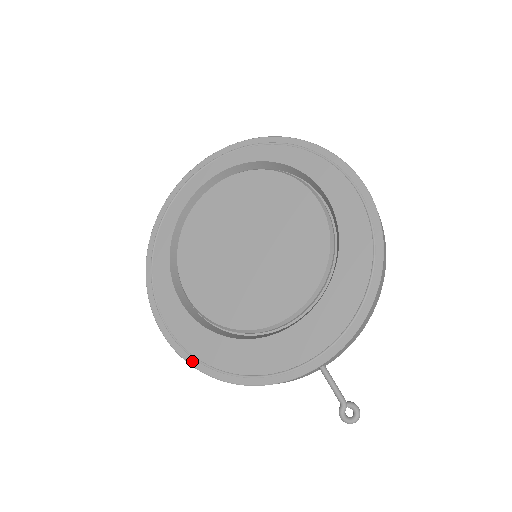
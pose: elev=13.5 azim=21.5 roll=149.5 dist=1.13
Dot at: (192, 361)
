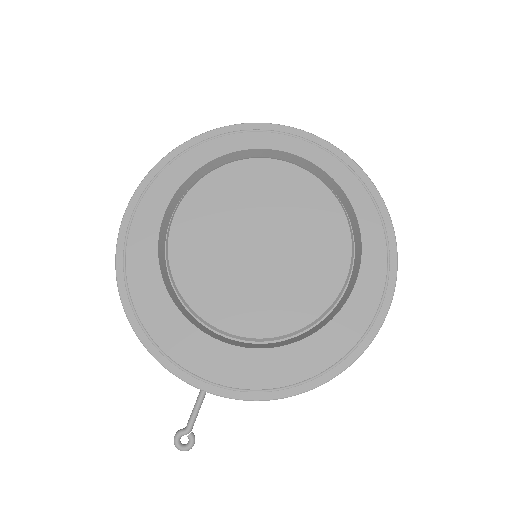
Dot at: (120, 270)
